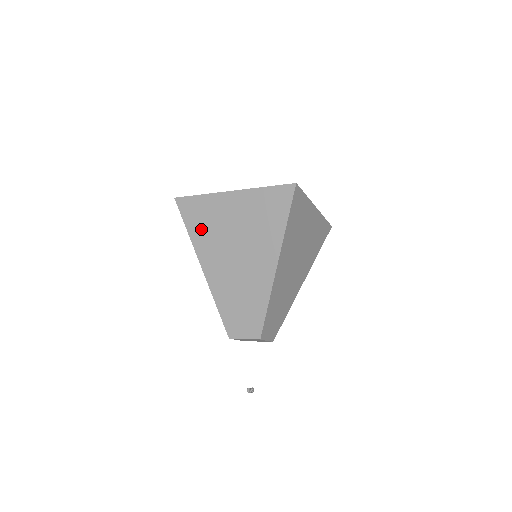
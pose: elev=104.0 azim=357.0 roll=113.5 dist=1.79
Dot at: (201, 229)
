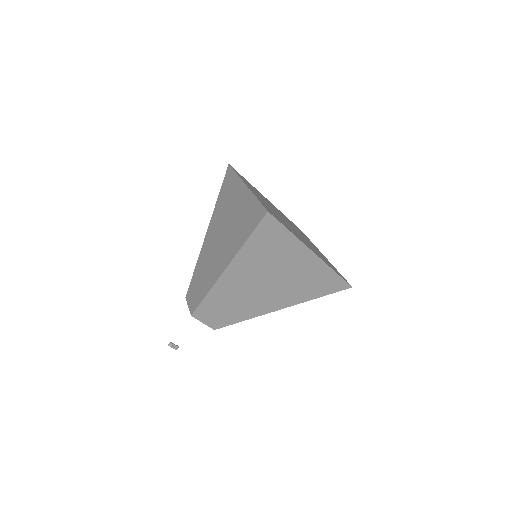
Dot at: (222, 201)
